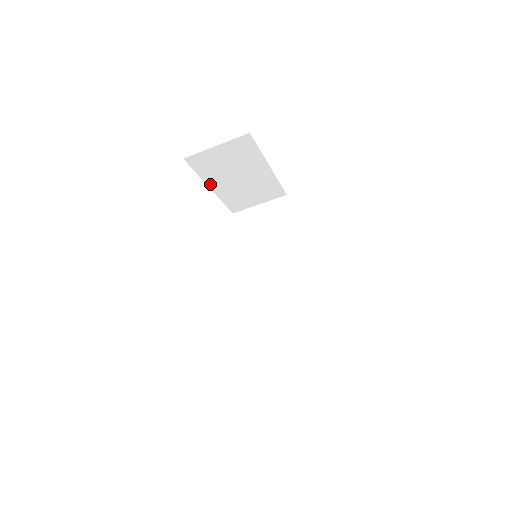
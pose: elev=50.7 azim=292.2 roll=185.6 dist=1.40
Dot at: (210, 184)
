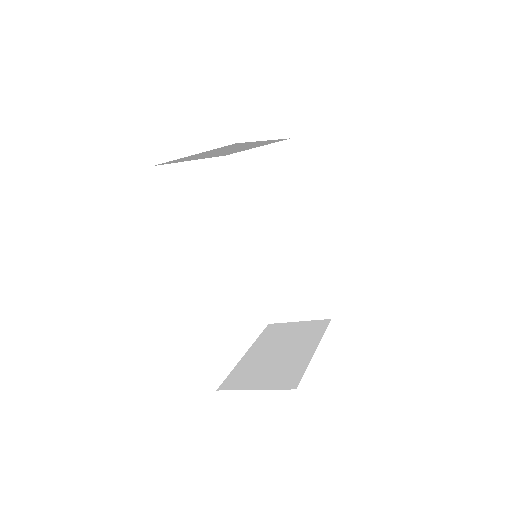
Dot at: (192, 159)
